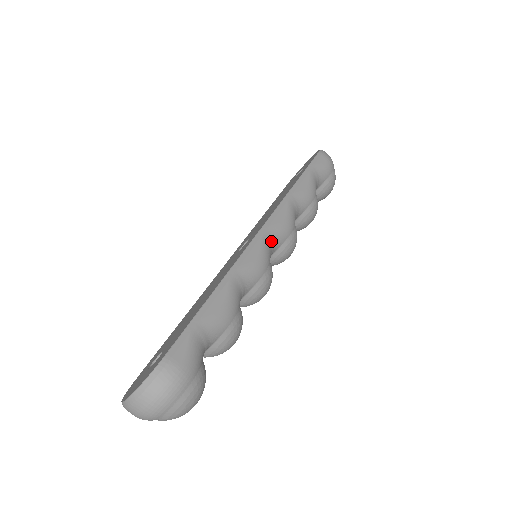
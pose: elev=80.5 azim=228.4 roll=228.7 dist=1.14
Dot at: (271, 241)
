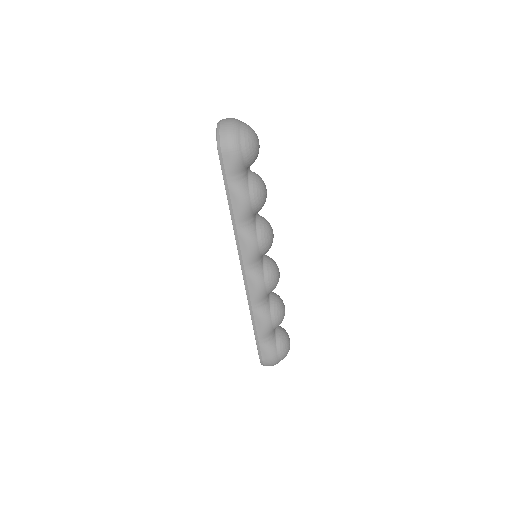
Dot at: (252, 267)
